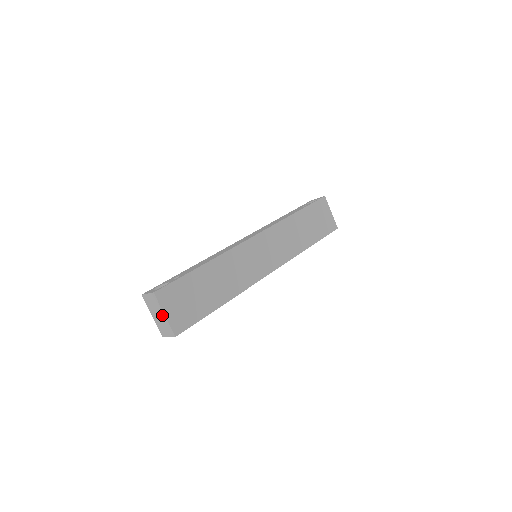
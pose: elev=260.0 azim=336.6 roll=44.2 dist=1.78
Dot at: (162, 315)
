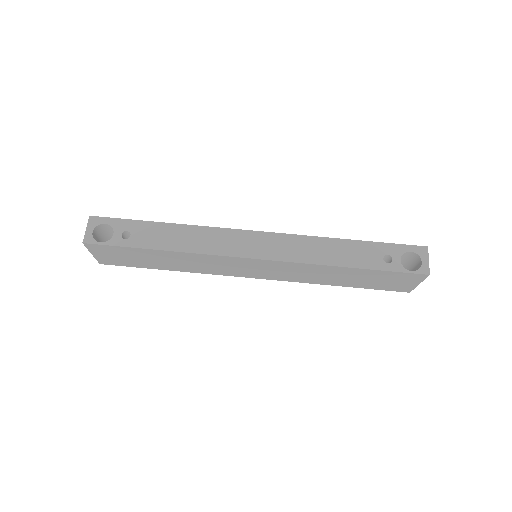
Dot at: occluded
